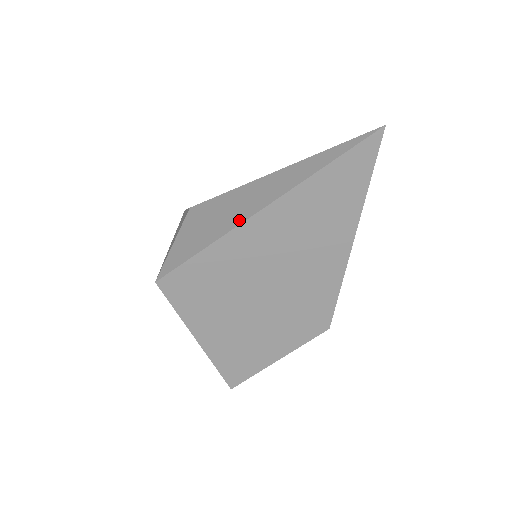
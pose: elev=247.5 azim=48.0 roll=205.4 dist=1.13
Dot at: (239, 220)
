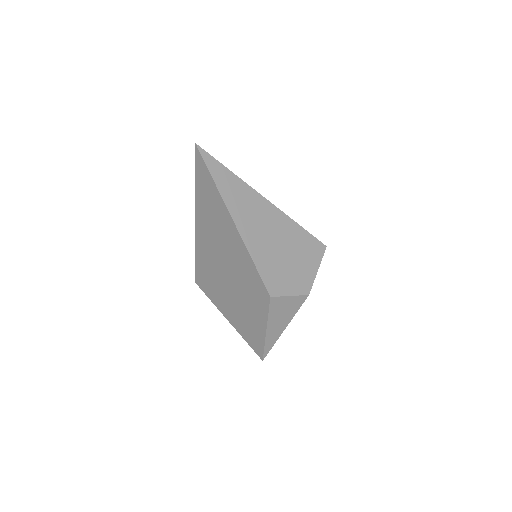
Dot at: occluded
